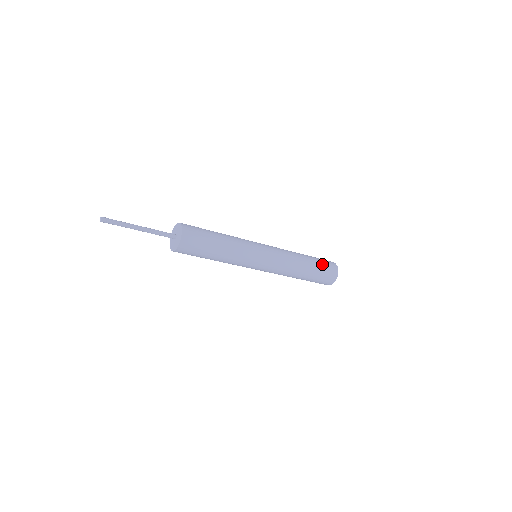
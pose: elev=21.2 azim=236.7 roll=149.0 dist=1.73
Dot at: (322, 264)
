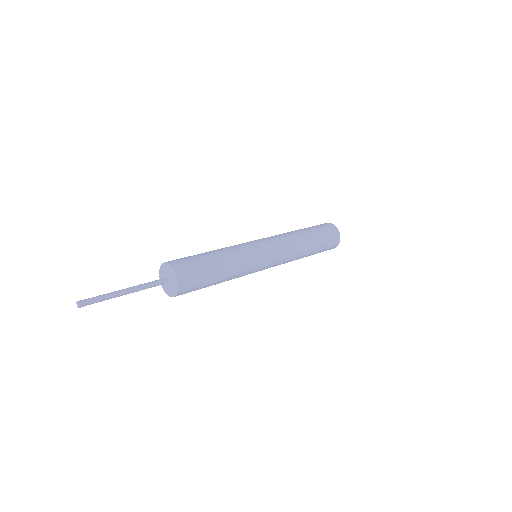
Dot at: (324, 235)
